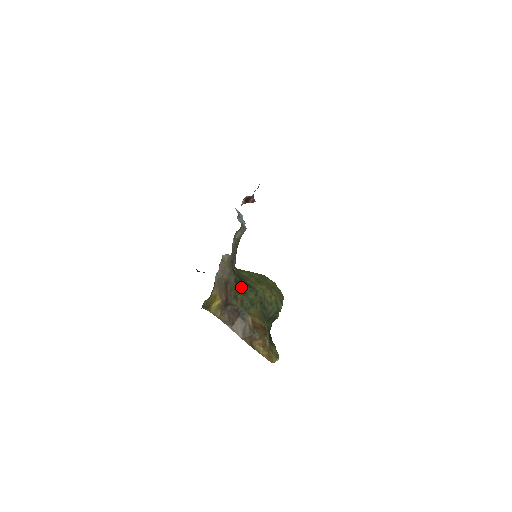
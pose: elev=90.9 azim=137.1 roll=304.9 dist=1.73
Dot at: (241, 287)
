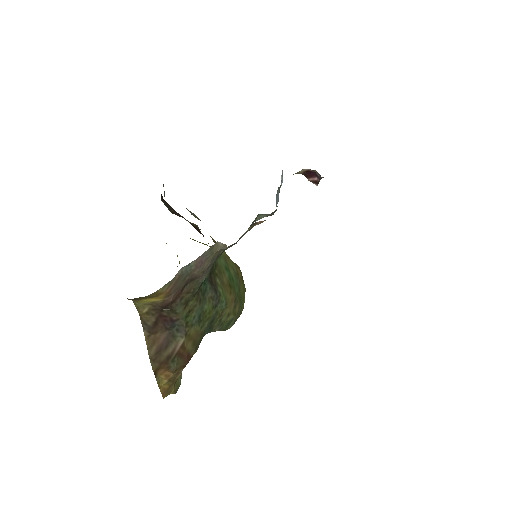
Dot at: (204, 286)
